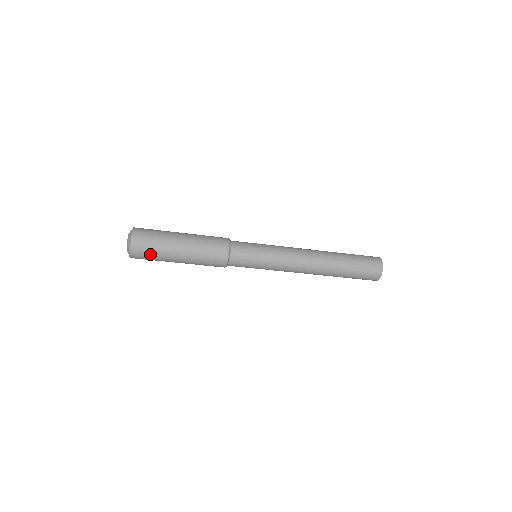
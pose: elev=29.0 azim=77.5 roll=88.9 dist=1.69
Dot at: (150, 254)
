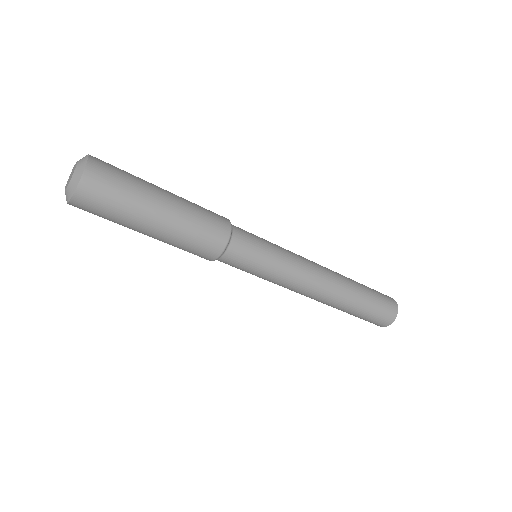
Dot at: (113, 196)
